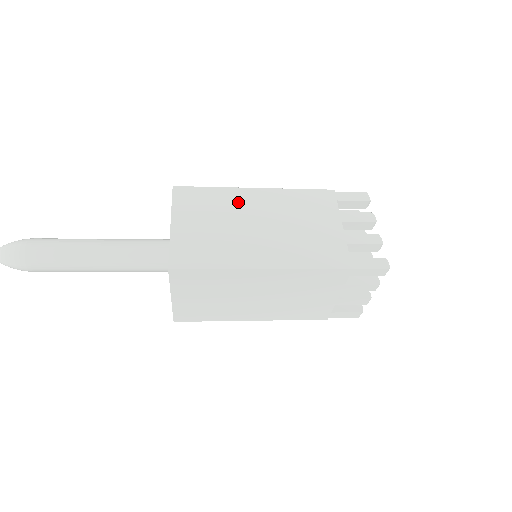
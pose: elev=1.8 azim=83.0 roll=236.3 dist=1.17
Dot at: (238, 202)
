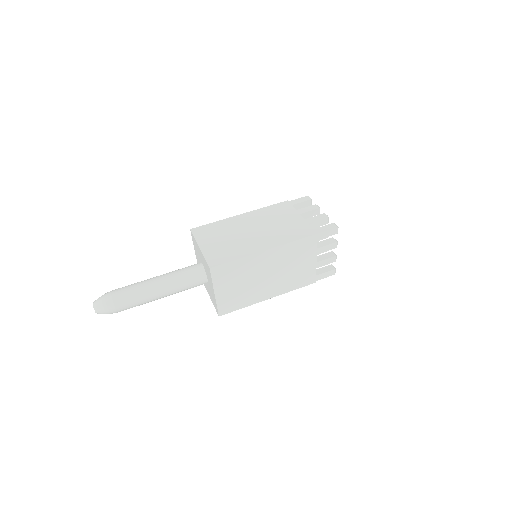
Dot at: (254, 265)
